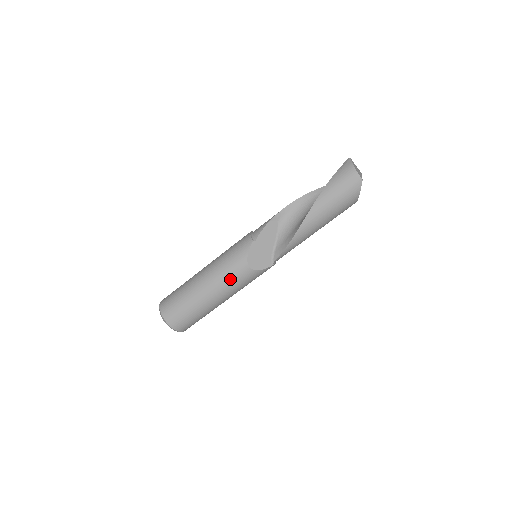
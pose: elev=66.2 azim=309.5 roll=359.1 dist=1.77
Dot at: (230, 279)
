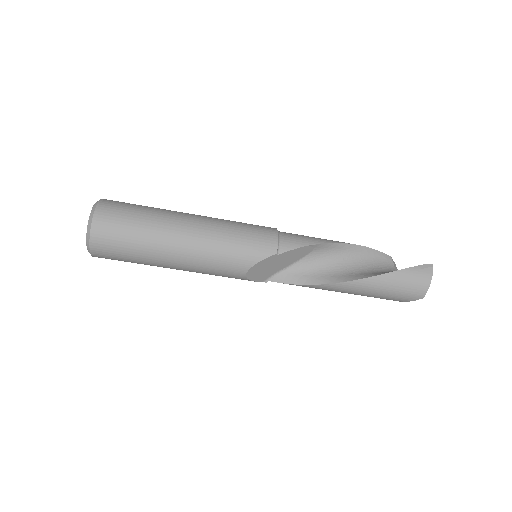
Dot at: (214, 266)
